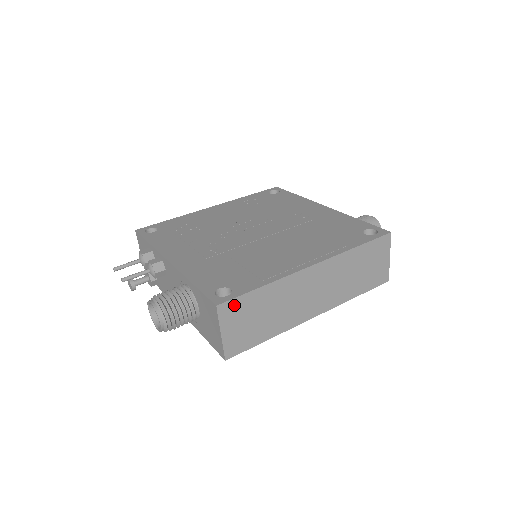
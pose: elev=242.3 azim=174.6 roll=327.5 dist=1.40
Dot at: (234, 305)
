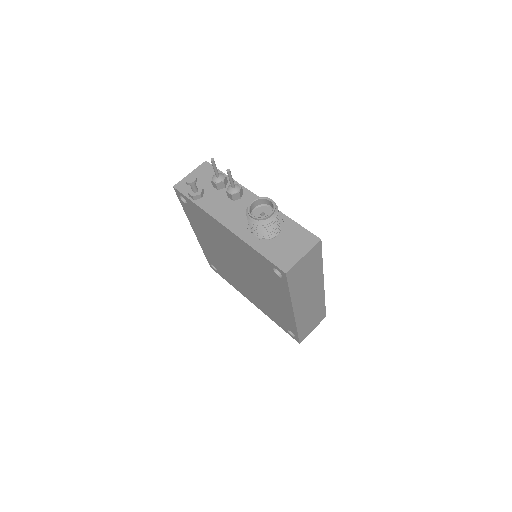
Dot at: (318, 251)
